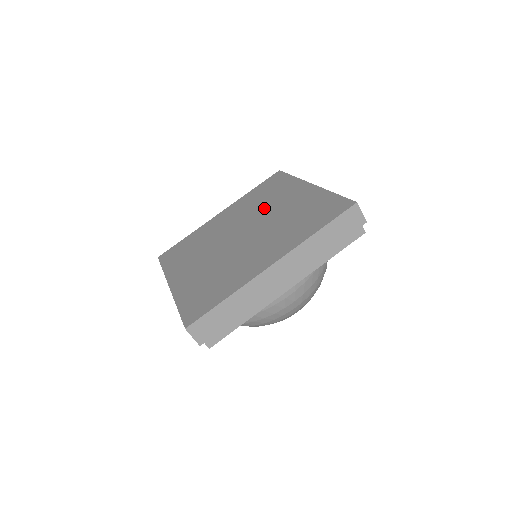
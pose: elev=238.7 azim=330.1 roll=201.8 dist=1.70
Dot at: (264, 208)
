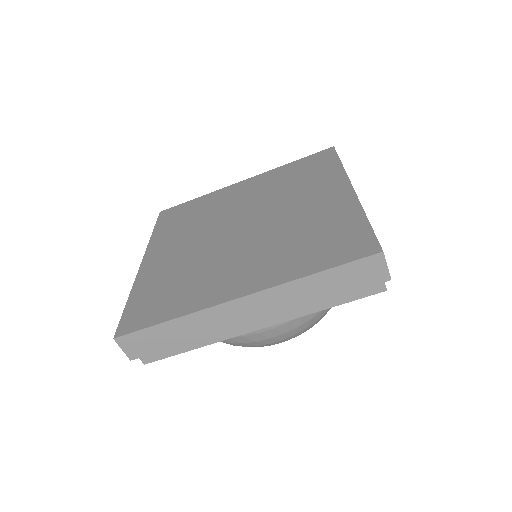
Dot at: (285, 199)
